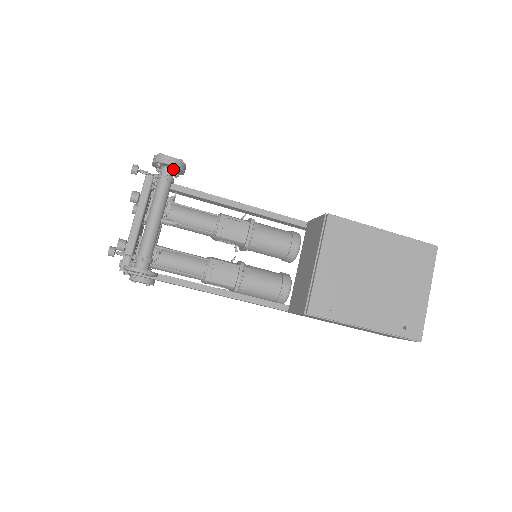
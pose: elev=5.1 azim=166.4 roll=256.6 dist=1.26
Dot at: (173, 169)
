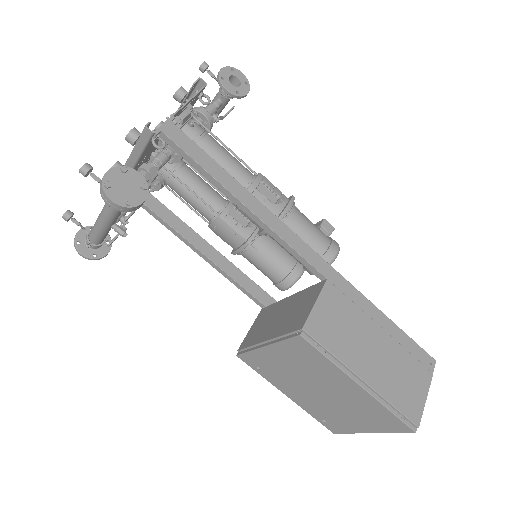
Dot at: occluded
